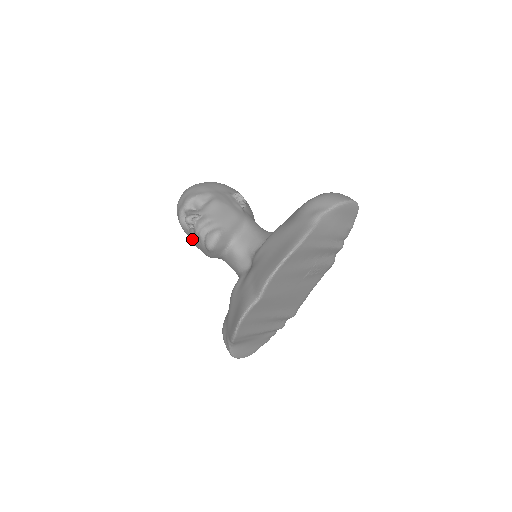
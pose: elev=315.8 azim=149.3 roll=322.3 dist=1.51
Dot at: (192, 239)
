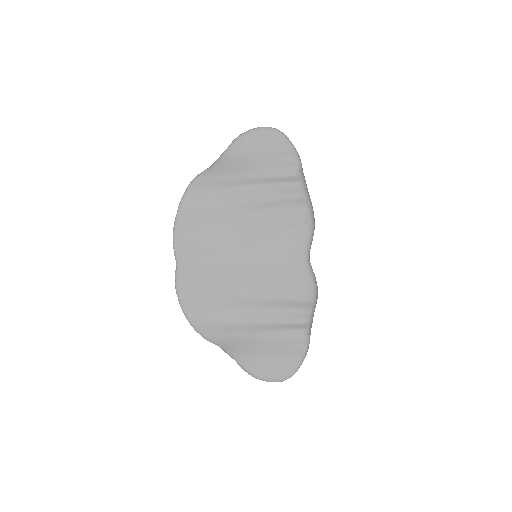
Dot at: occluded
